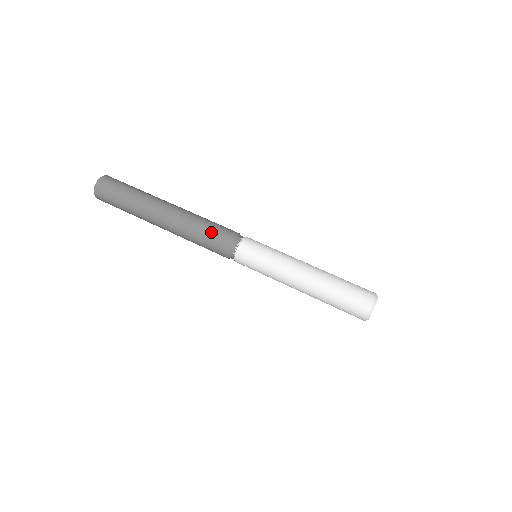
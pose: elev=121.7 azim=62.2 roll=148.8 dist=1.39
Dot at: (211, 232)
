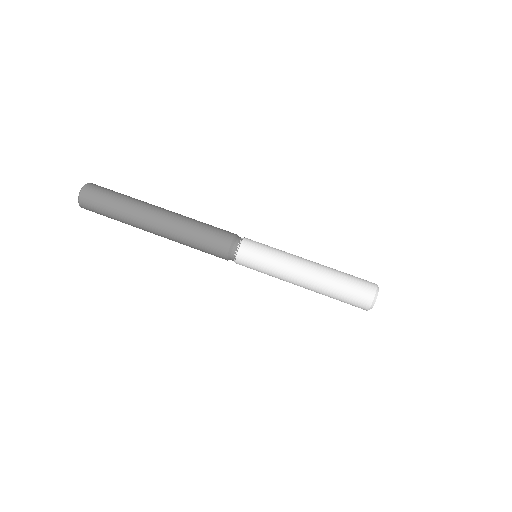
Dot at: (208, 239)
